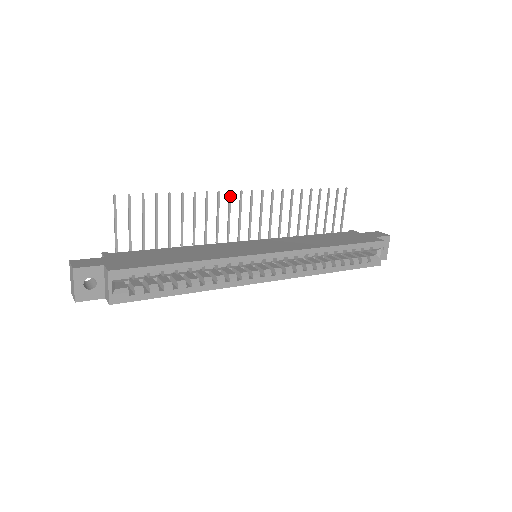
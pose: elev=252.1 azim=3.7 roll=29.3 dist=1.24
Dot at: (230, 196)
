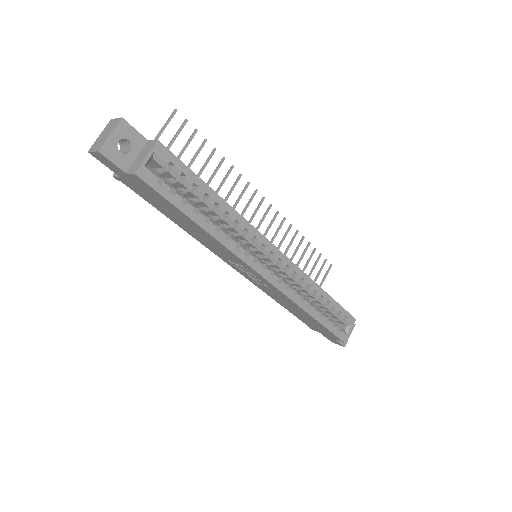
Dot at: (255, 194)
